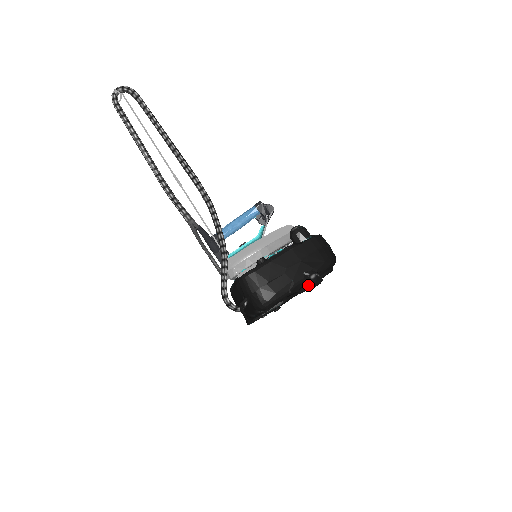
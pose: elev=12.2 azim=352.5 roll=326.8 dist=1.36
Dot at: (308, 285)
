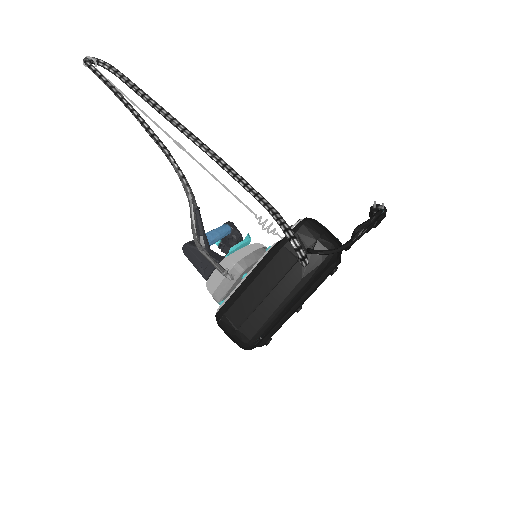
Dot at: occluded
